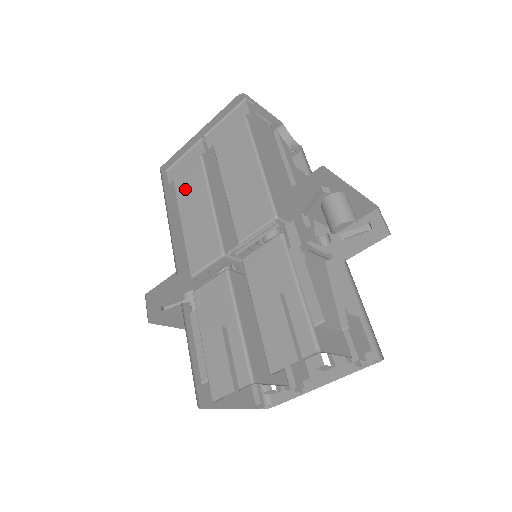
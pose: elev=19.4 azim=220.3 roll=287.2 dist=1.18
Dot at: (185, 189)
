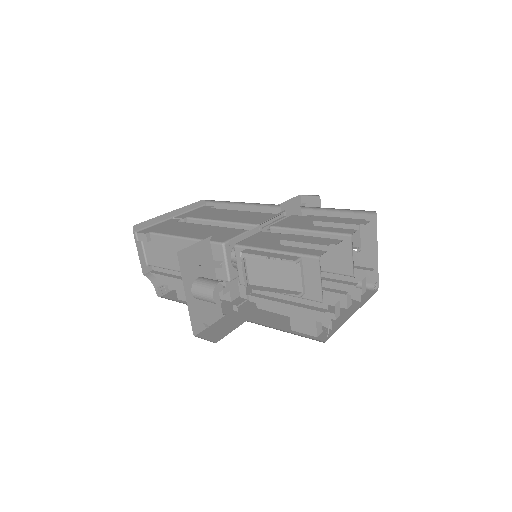
Dot at: (172, 230)
